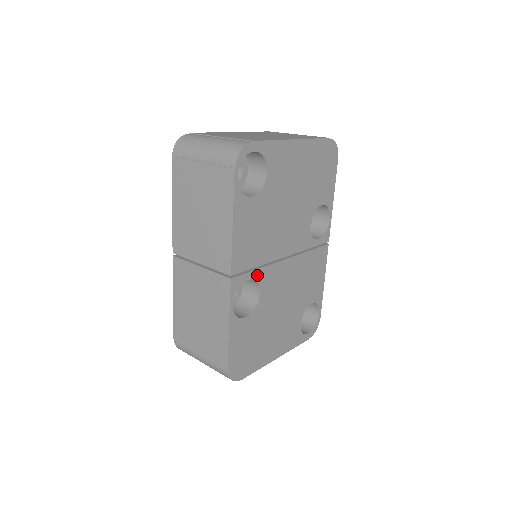
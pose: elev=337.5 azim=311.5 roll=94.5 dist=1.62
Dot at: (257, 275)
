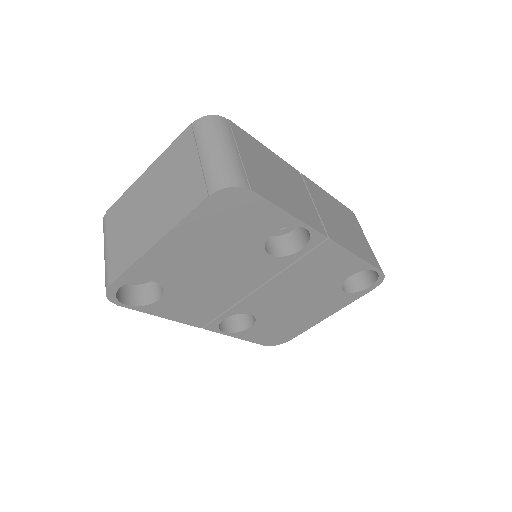
Dot at: (232, 312)
